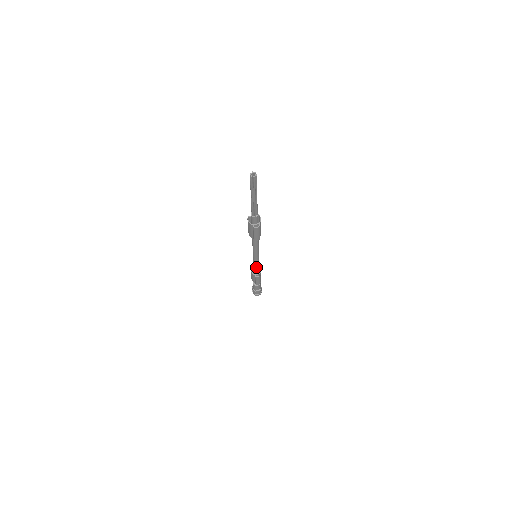
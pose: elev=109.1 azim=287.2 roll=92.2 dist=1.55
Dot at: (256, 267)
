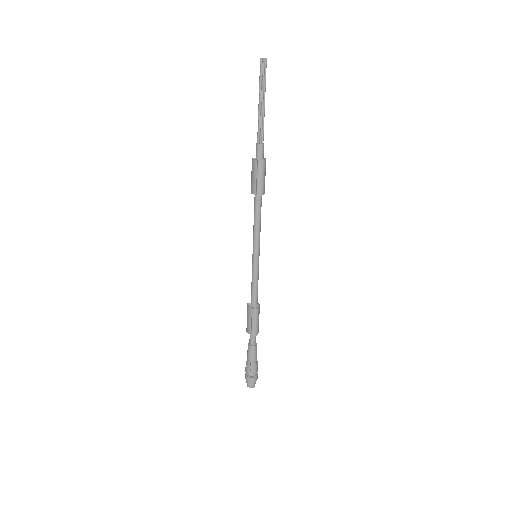
Dot at: (254, 285)
